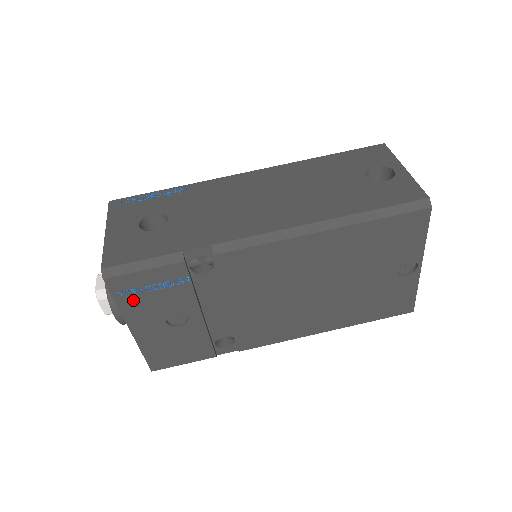
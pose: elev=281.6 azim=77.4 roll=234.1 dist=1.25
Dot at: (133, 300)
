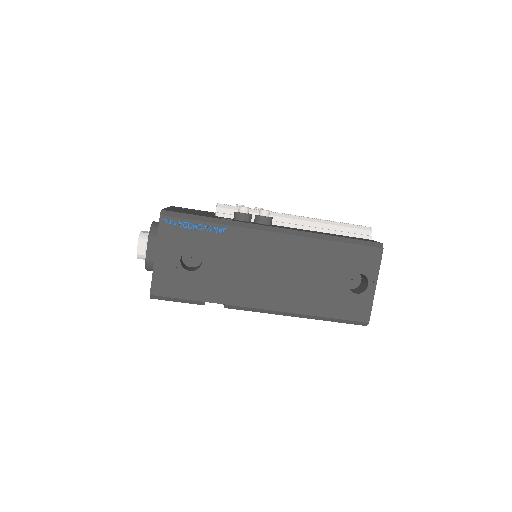
Dot at: occluded
